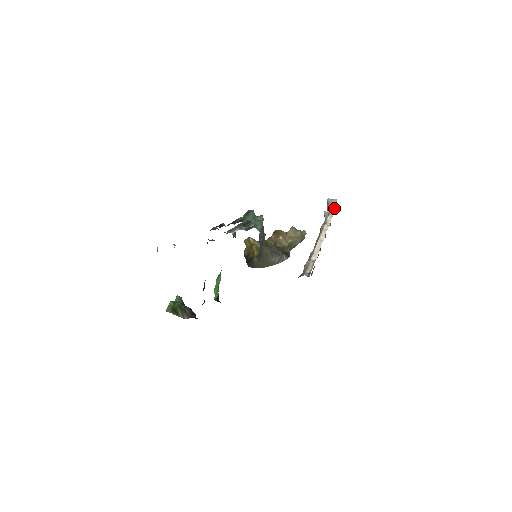
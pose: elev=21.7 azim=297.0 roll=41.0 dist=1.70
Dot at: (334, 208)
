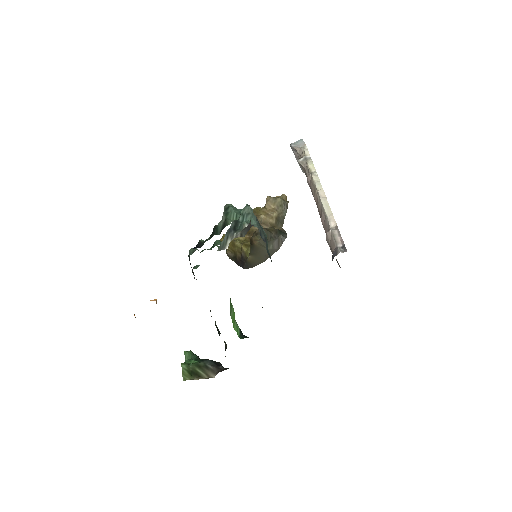
Dot at: (307, 151)
